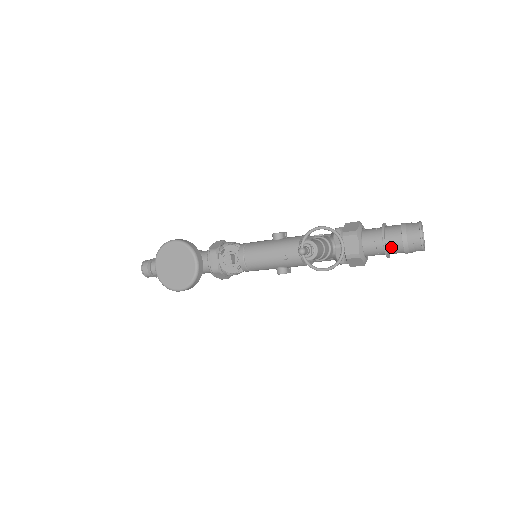
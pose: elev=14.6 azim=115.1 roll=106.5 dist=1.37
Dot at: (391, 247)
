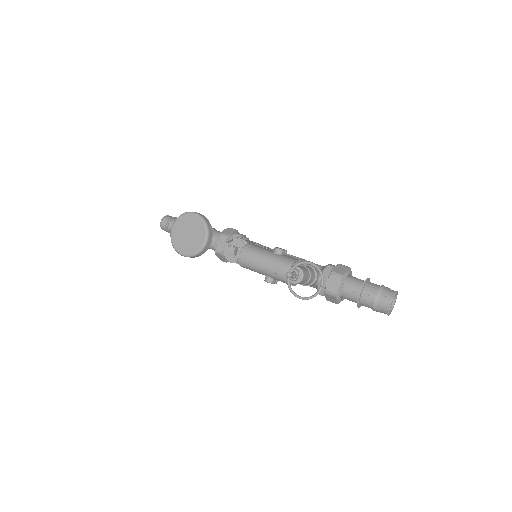
Dot at: (364, 300)
